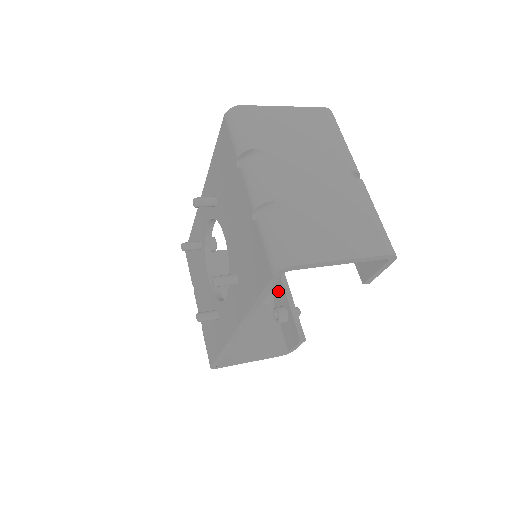
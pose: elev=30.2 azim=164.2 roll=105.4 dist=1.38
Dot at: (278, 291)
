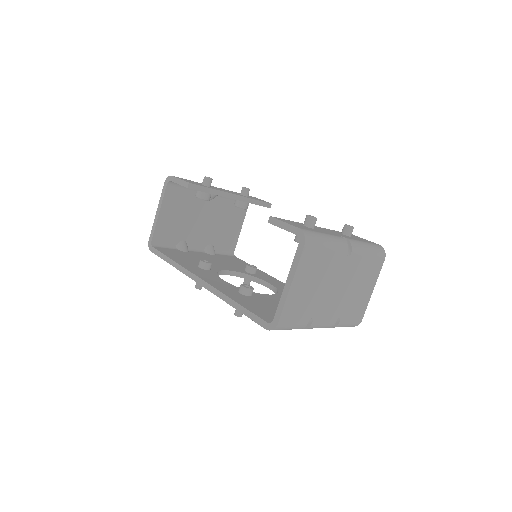
Dot at: occluded
